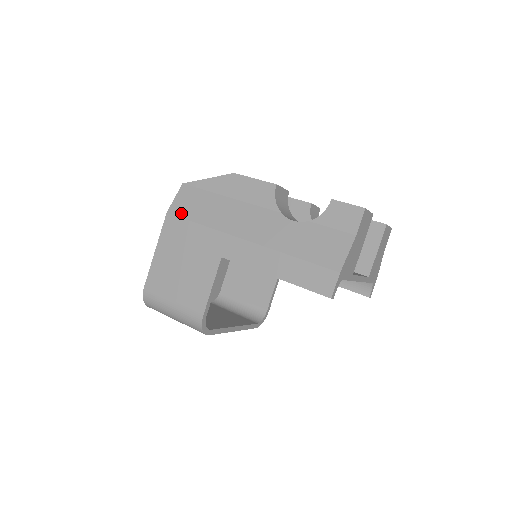
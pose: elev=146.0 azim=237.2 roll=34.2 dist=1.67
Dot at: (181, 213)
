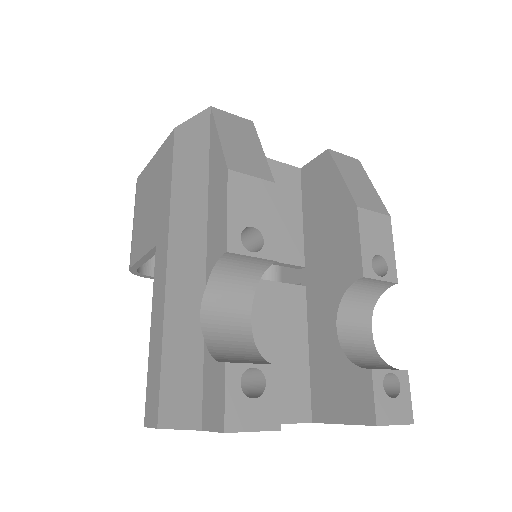
Dot at: (177, 147)
